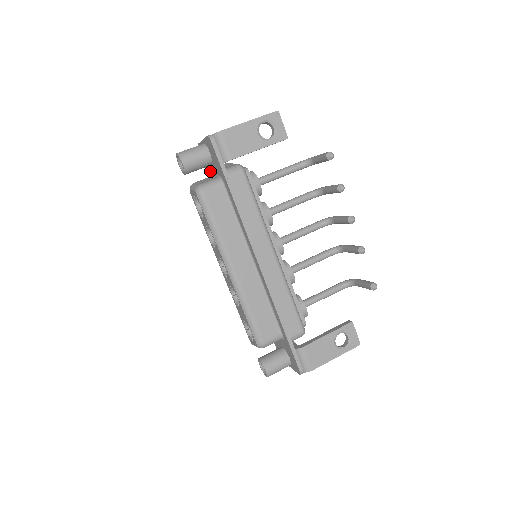
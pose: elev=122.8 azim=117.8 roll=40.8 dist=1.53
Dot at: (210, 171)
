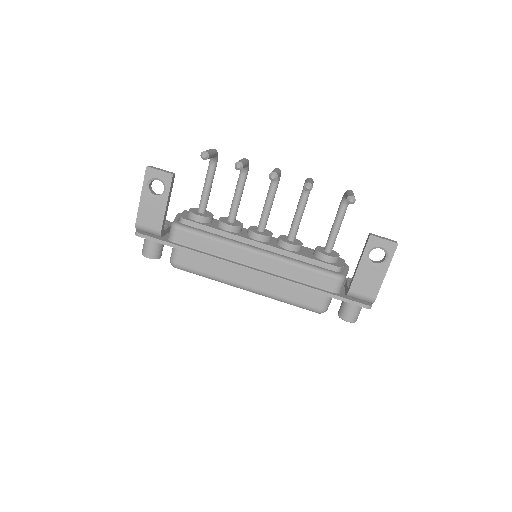
Dot at: occluded
